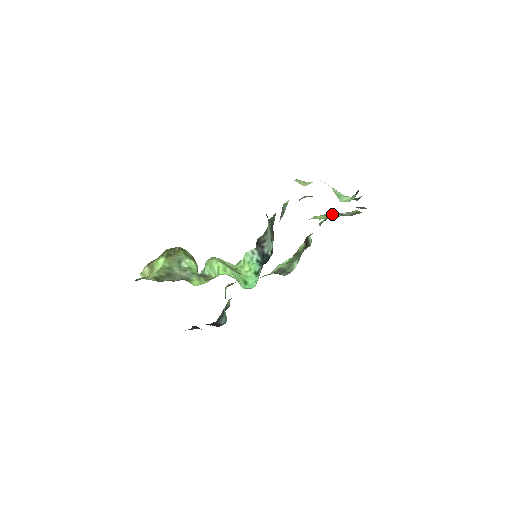
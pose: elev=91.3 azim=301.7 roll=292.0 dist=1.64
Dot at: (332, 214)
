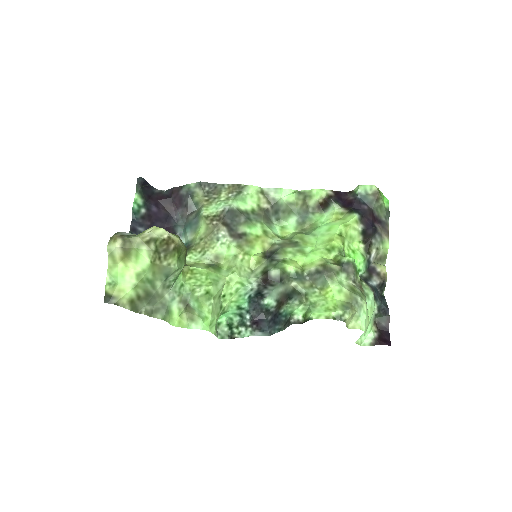
Dot at: (360, 266)
